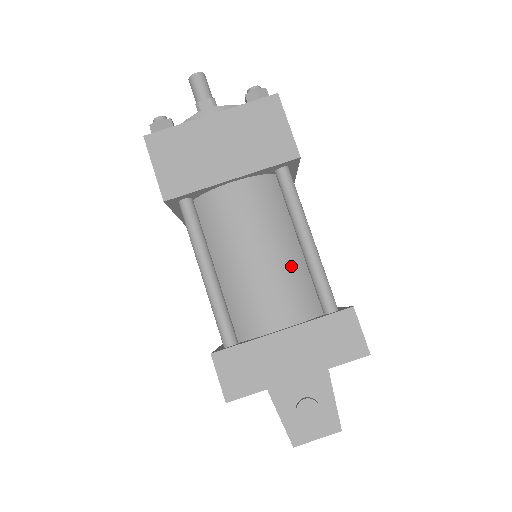
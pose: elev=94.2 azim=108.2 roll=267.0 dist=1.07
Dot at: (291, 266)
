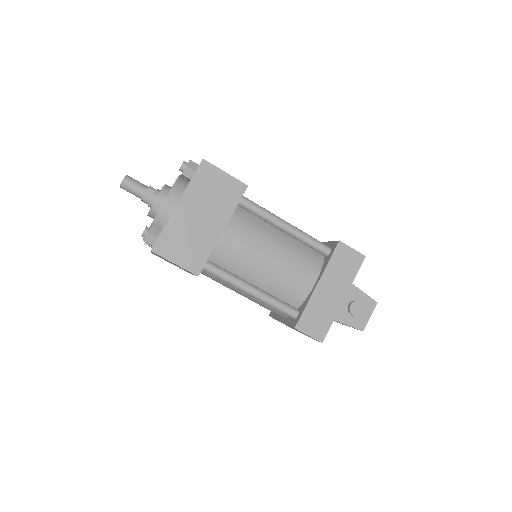
Dot at: (291, 248)
